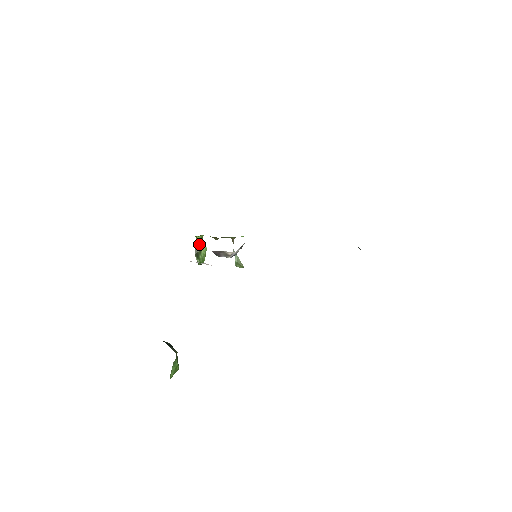
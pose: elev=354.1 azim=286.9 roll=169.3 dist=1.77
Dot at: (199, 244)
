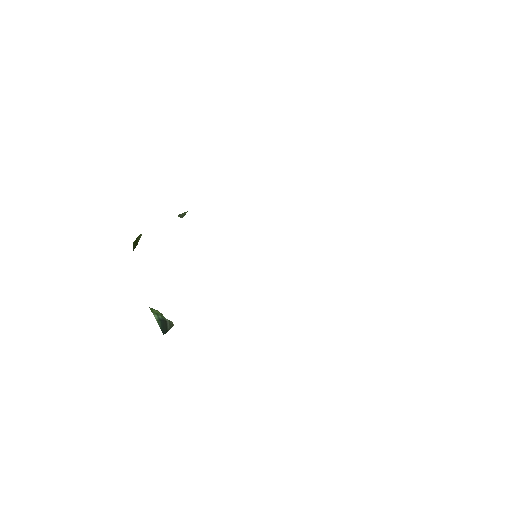
Dot at: (136, 242)
